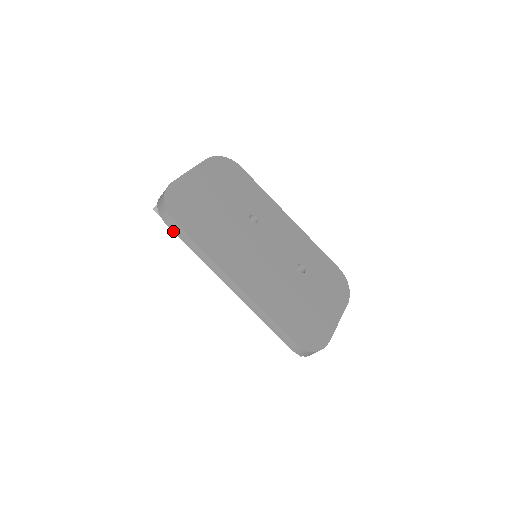
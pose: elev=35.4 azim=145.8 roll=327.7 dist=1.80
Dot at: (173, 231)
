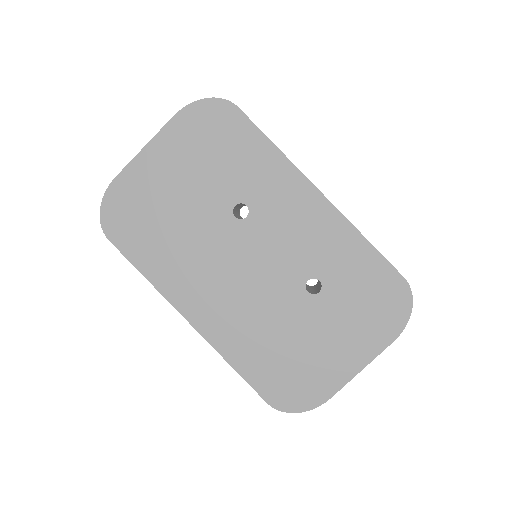
Dot at: occluded
